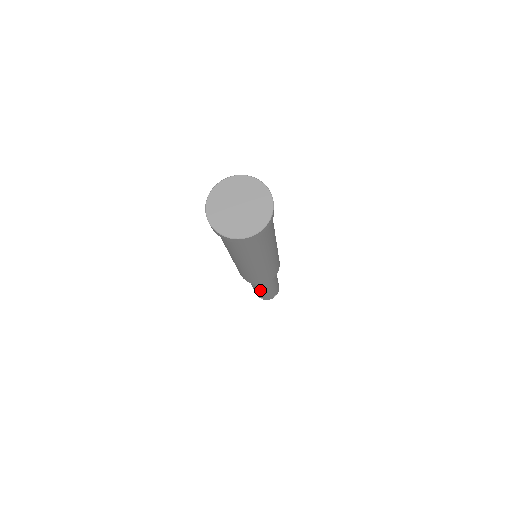
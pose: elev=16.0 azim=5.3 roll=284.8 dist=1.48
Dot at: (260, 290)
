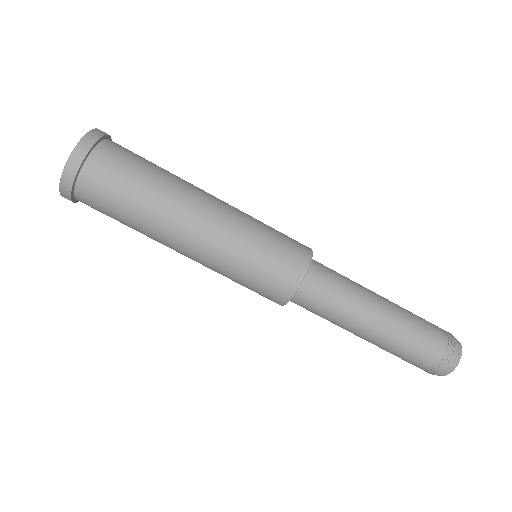
Dot at: (363, 336)
